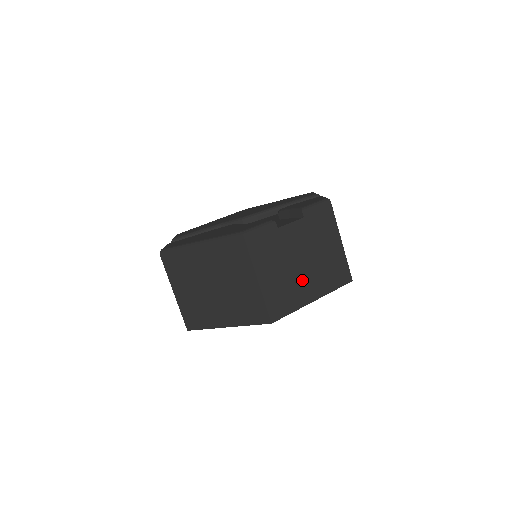
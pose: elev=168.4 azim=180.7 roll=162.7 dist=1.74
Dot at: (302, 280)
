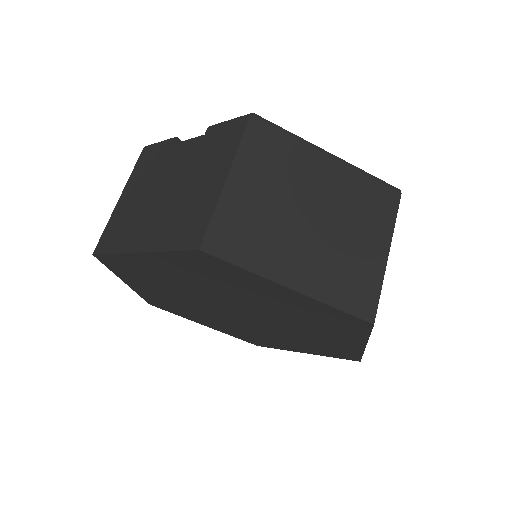
Dot at: occluded
